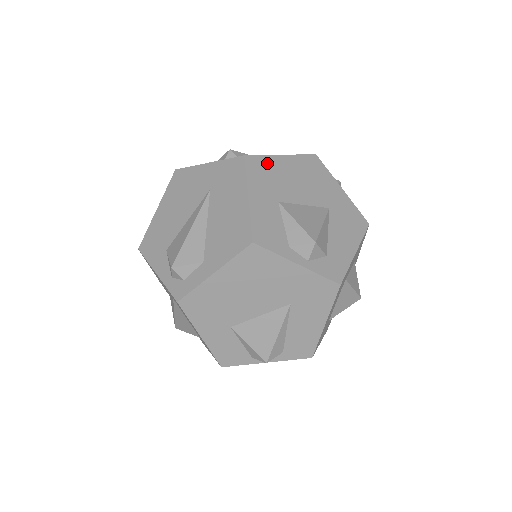
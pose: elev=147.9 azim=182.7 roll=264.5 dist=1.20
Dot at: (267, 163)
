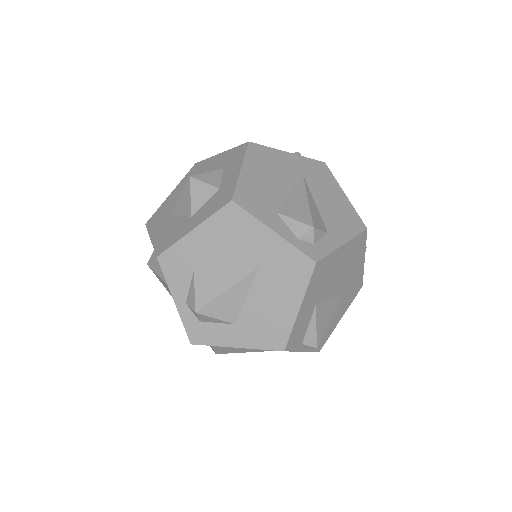
Dot at: occluded
